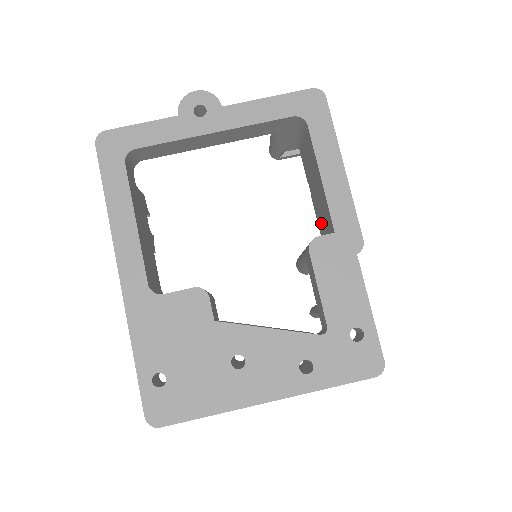
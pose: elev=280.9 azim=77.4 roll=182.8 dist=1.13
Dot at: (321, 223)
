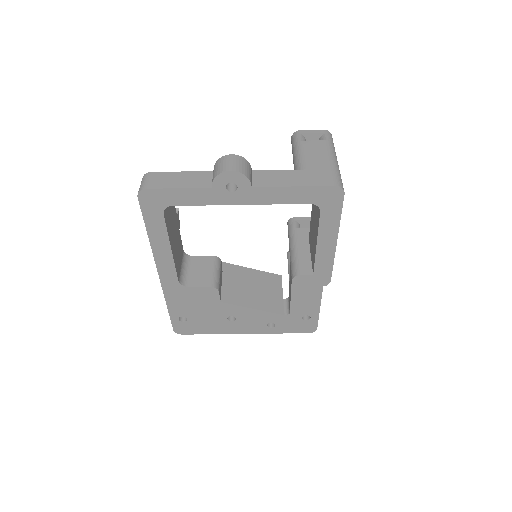
Dot at: (311, 238)
